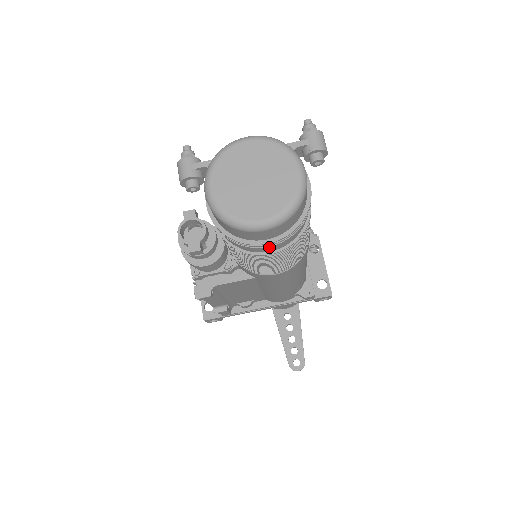
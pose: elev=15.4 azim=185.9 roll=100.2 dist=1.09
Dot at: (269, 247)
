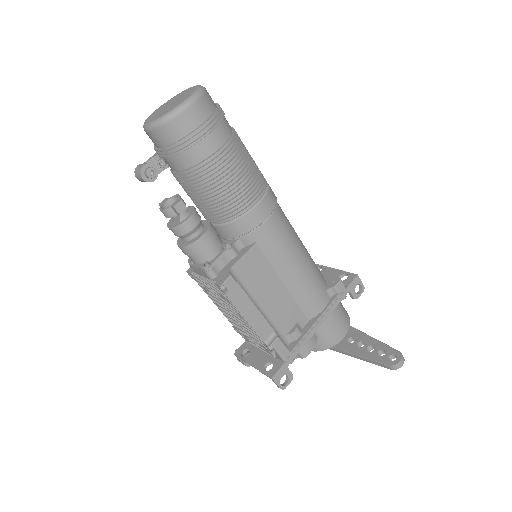
Dot at: (213, 138)
